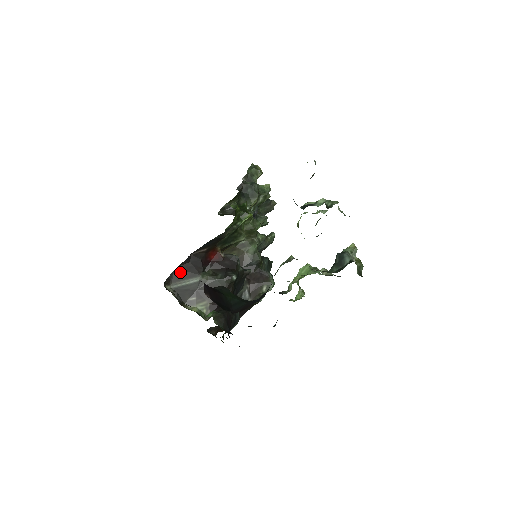
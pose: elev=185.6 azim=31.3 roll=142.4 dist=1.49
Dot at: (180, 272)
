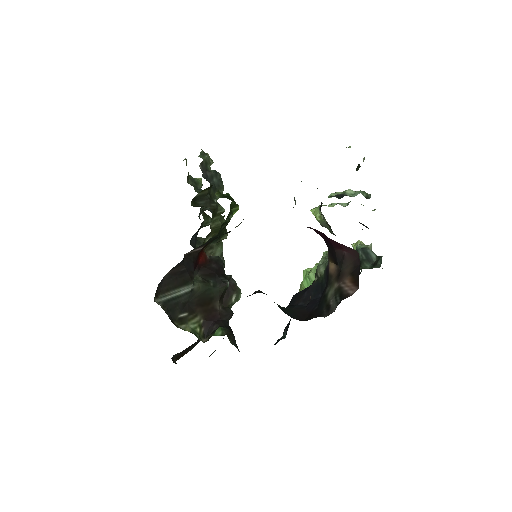
Dot at: (170, 279)
